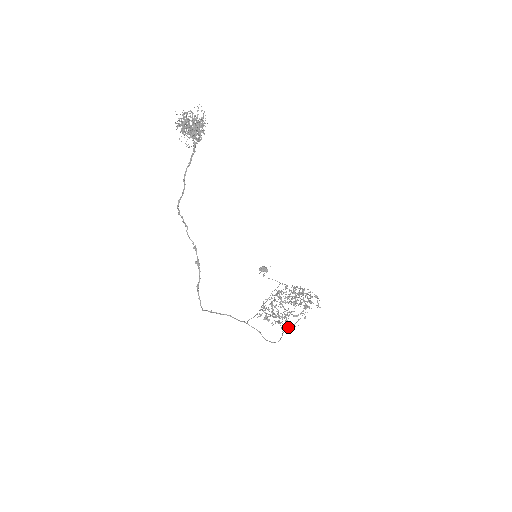
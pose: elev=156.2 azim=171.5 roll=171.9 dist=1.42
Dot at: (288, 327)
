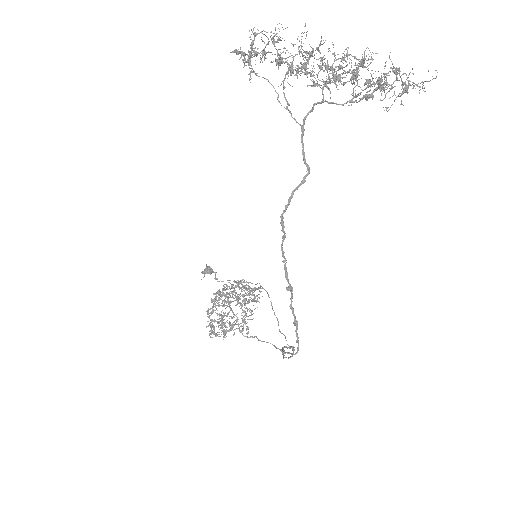
Dot at: (247, 333)
